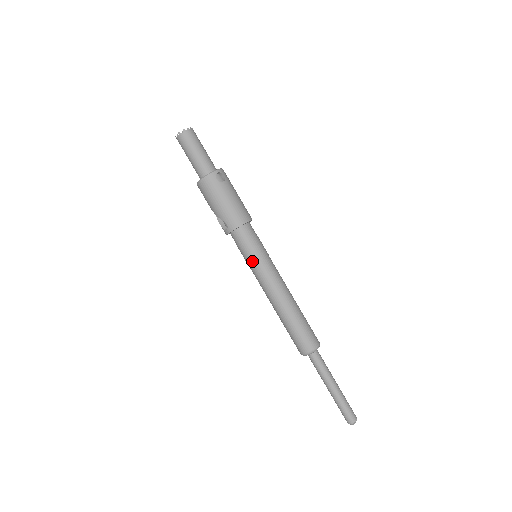
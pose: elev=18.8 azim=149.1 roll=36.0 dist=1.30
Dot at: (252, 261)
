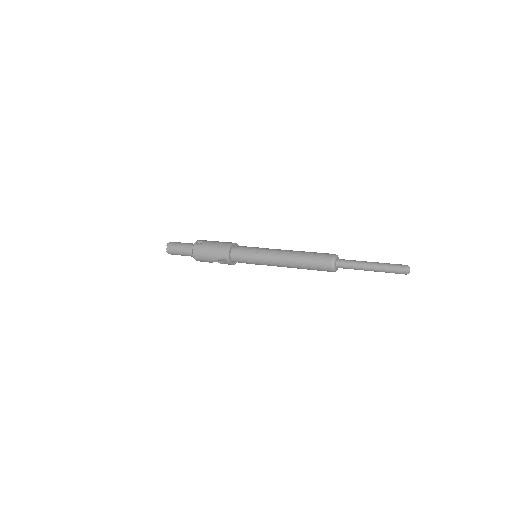
Dot at: (253, 259)
